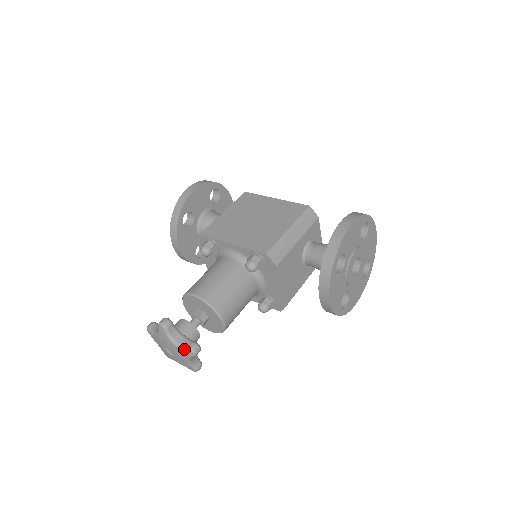
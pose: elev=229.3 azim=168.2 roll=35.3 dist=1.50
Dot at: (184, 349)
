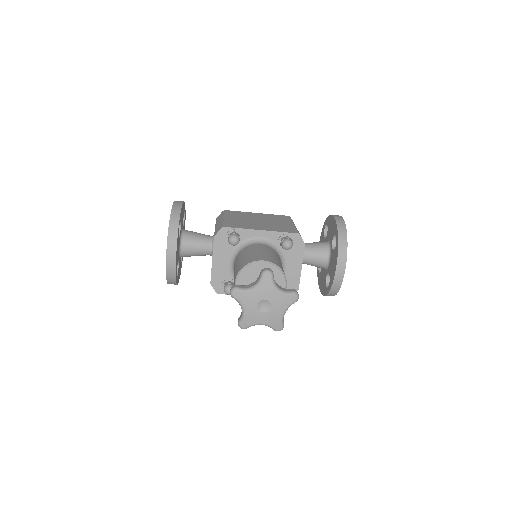
Dot at: (289, 294)
